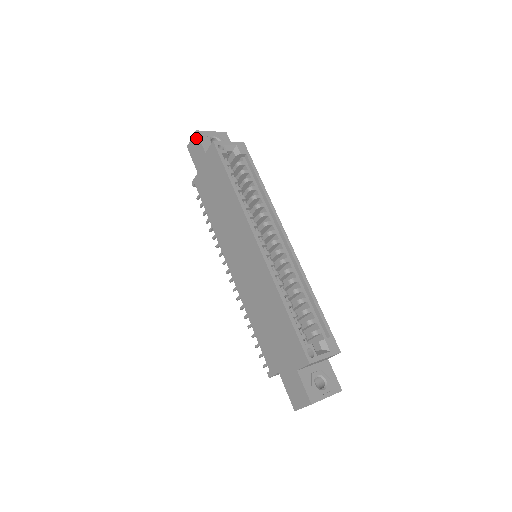
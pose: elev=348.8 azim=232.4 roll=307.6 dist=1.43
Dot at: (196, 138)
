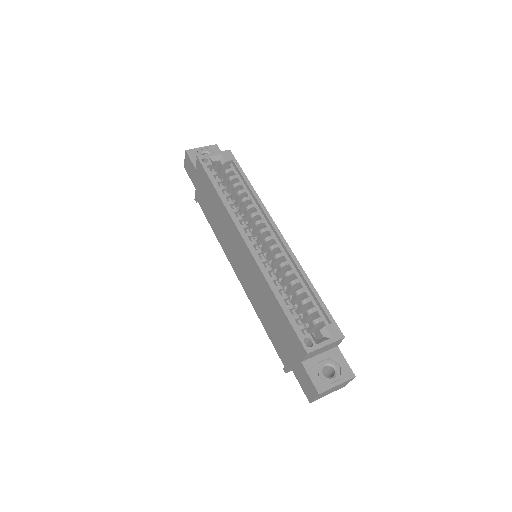
Dot at: (187, 157)
